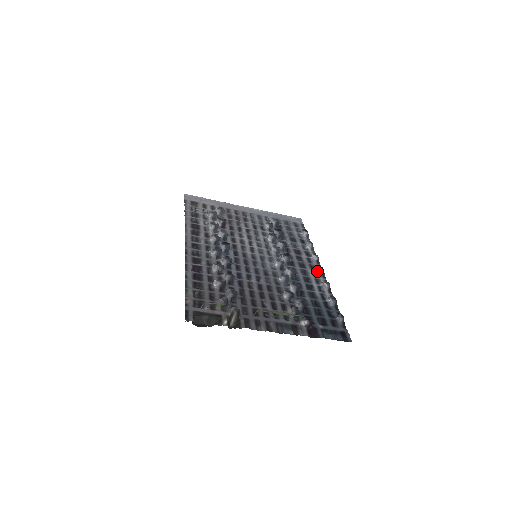
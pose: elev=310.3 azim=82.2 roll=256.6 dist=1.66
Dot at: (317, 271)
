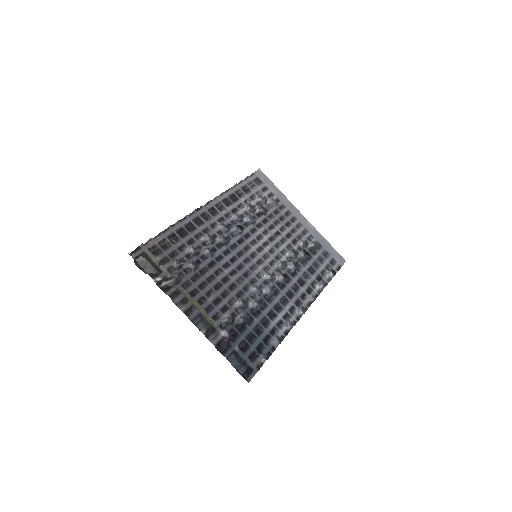
Dot at: (298, 309)
